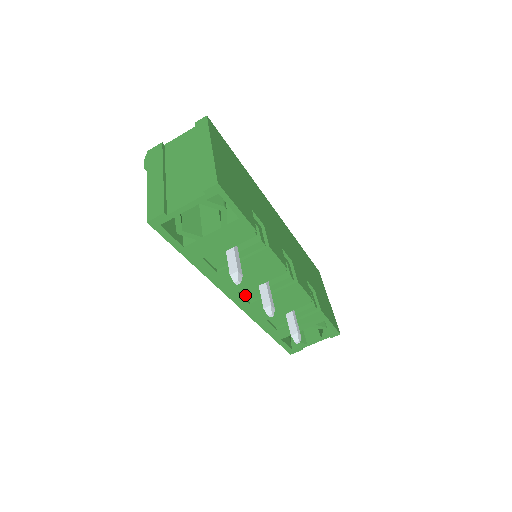
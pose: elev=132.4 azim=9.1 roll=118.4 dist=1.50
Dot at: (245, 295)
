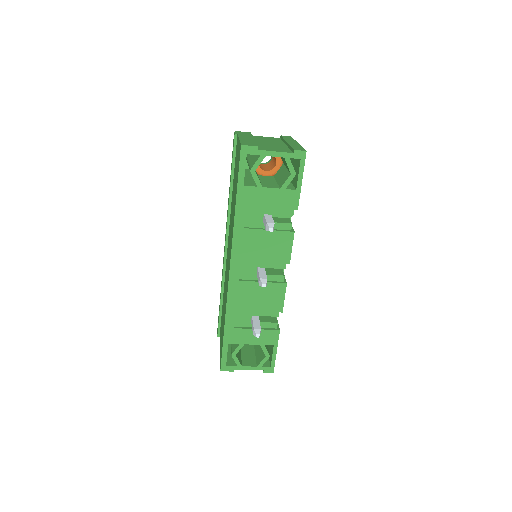
Dot at: (241, 270)
